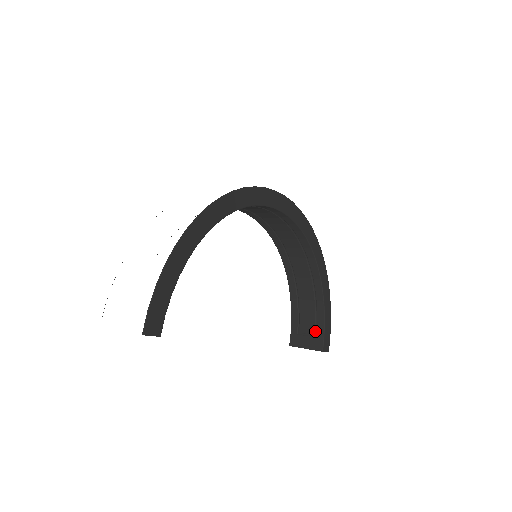
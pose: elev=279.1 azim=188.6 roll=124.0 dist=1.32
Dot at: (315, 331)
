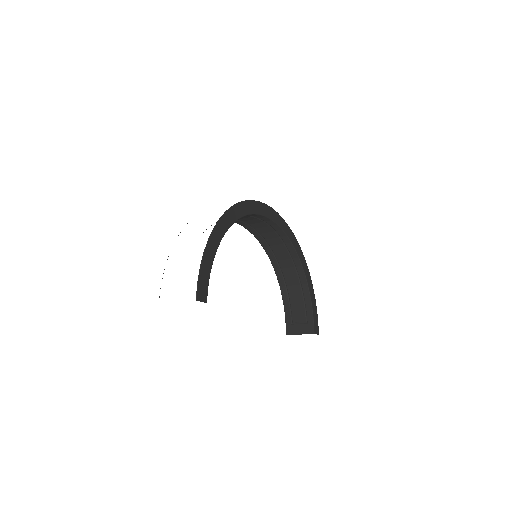
Dot at: (306, 319)
